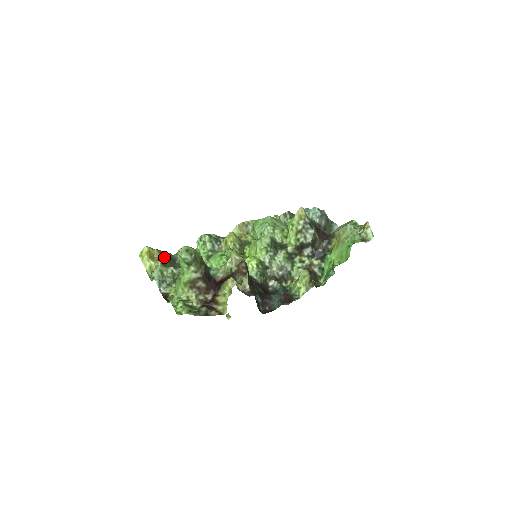
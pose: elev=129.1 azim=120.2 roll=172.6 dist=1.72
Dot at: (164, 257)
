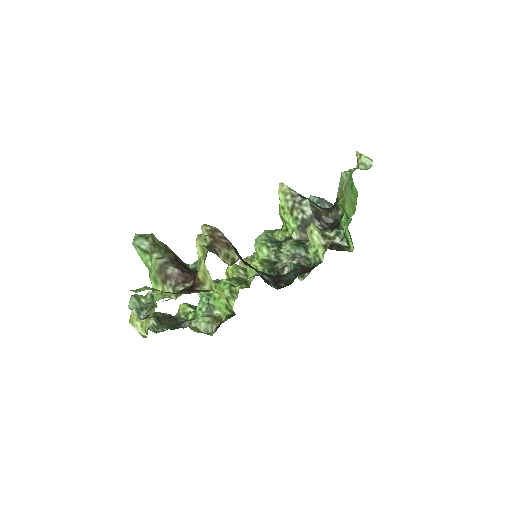
Dot at: (160, 316)
